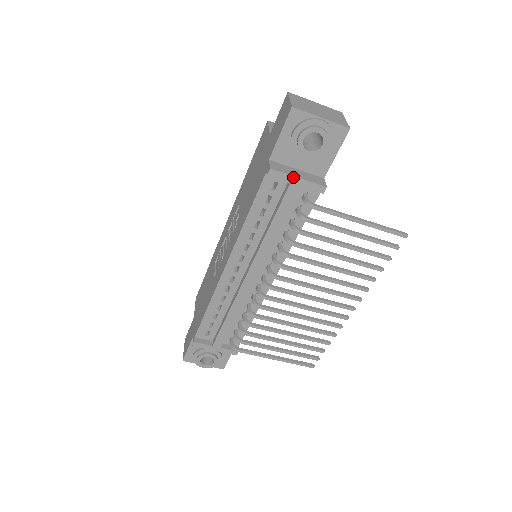
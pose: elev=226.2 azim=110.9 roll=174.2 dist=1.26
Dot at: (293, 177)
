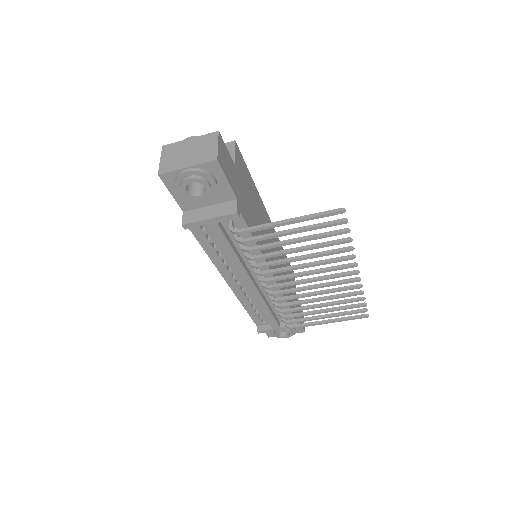
Dot at: (204, 221)
